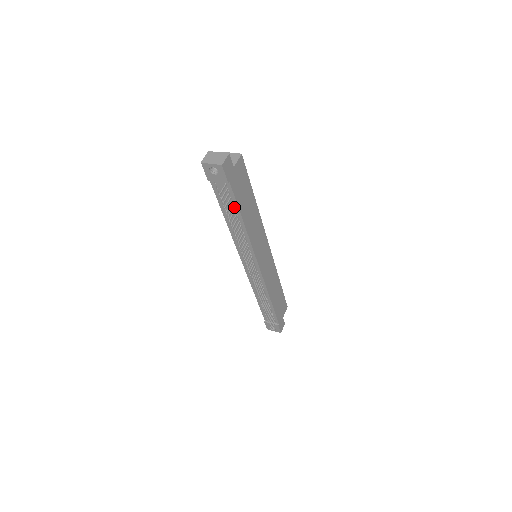
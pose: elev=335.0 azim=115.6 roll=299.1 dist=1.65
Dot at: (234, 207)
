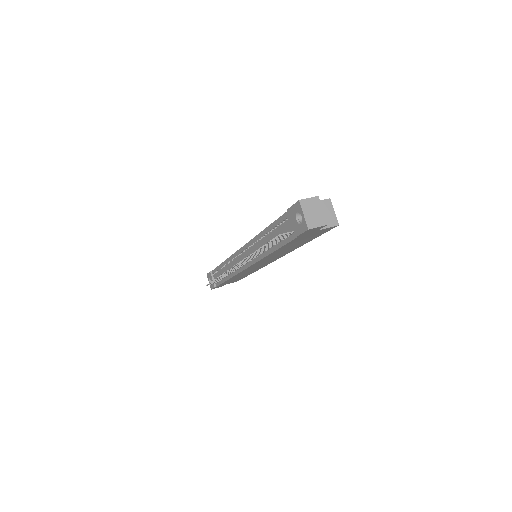
Dot at: (280, 241)
